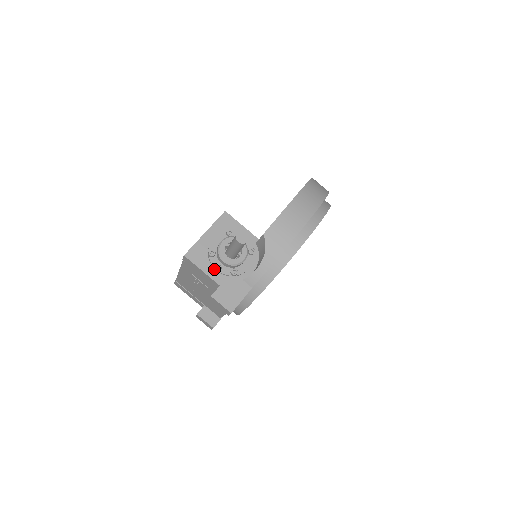
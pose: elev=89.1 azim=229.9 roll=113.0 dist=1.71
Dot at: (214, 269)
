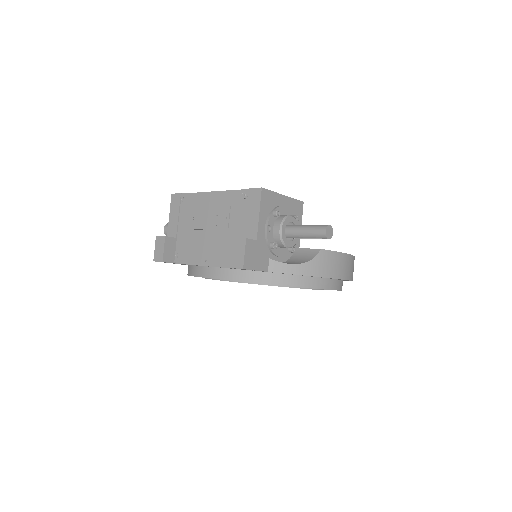
Dot at: (265, 225)
